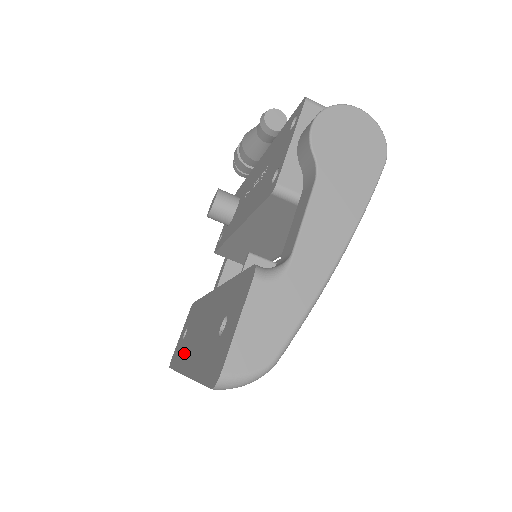
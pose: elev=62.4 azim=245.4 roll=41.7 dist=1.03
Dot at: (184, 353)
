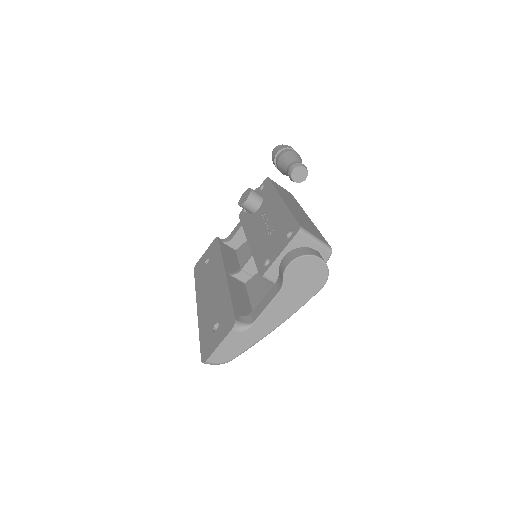
Dot at: (202, 285)
